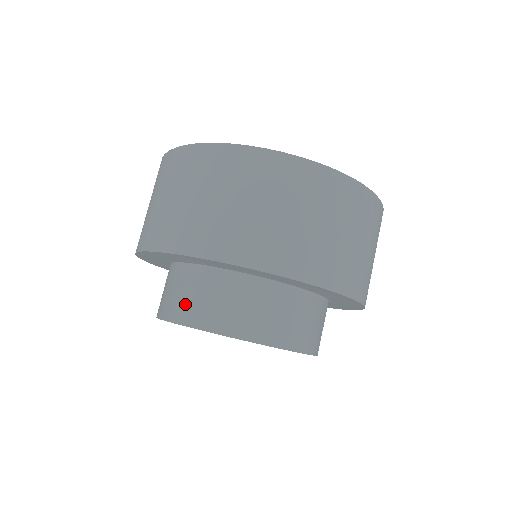
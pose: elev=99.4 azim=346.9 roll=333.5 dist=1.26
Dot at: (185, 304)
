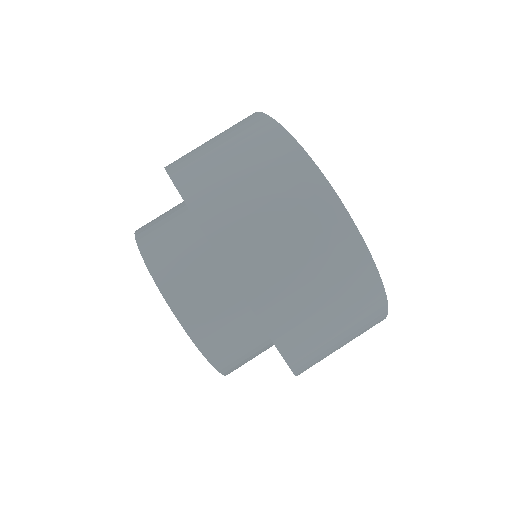
Dot at: (152, 224)
